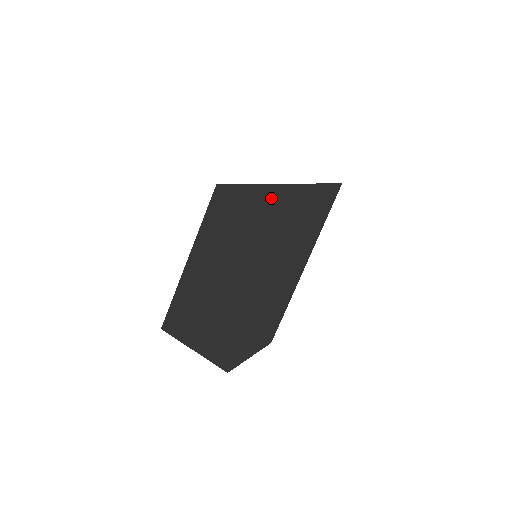
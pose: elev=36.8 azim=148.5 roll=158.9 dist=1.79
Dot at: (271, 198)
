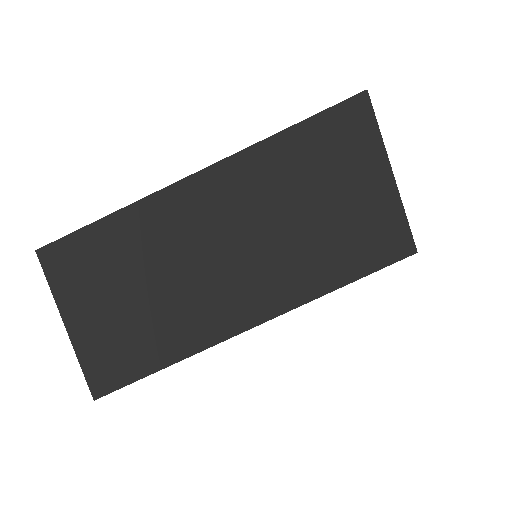
Dot at: occluded
